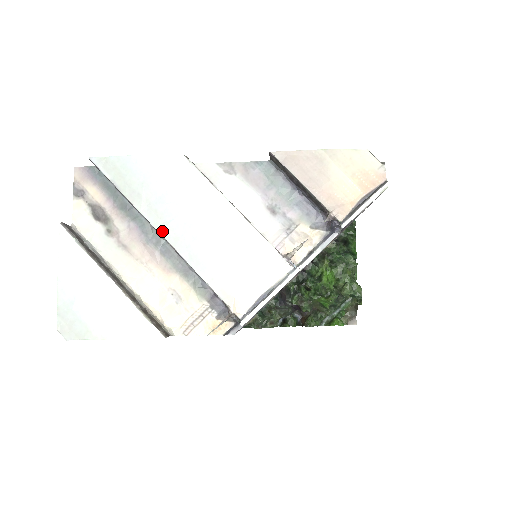
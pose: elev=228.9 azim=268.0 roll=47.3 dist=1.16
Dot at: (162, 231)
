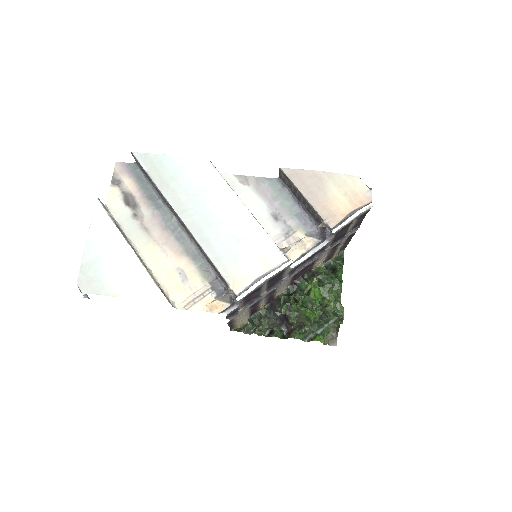
Dot at: (182, 216)
